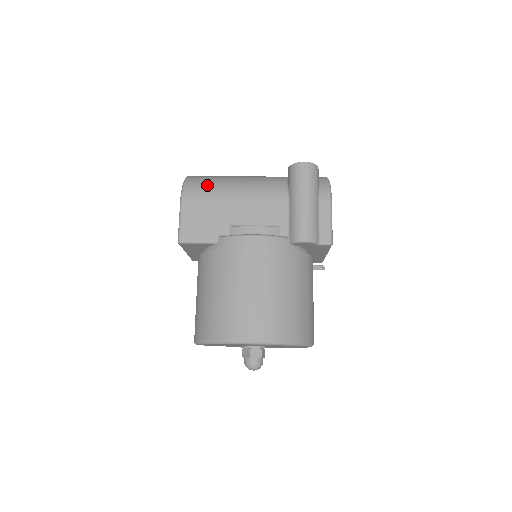
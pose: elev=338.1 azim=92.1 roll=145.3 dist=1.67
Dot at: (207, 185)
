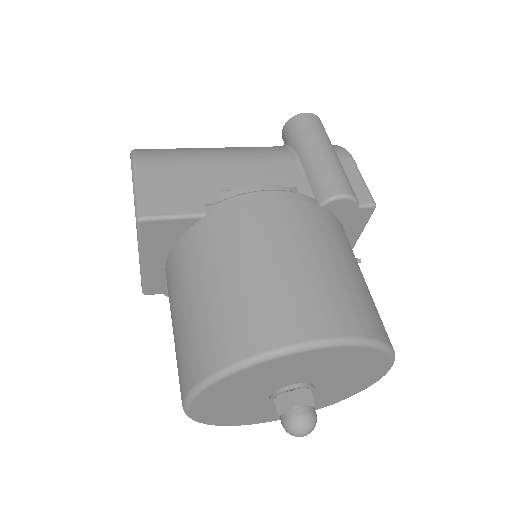
Dot at: (171, 150)
